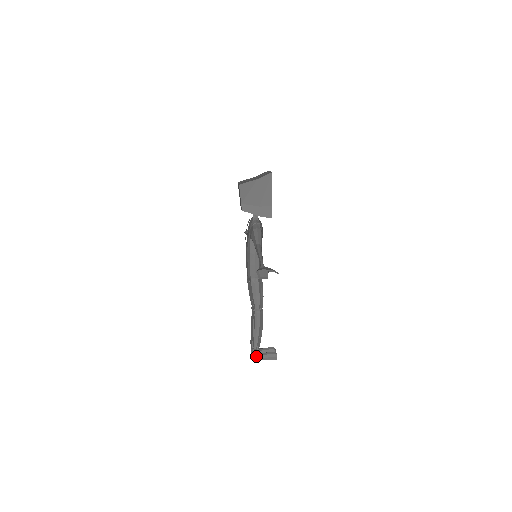
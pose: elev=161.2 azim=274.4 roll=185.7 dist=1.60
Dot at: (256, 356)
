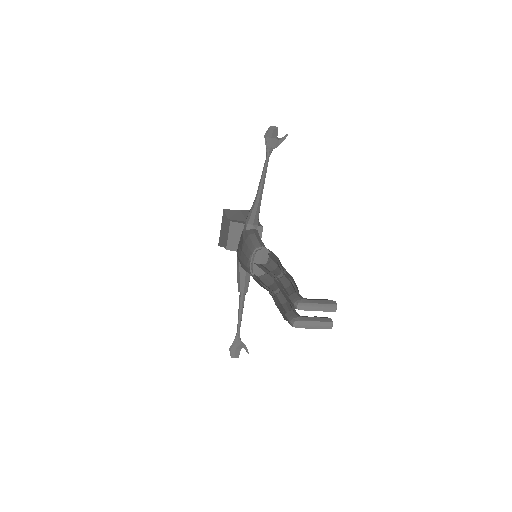
Dot at: (299, 297)
